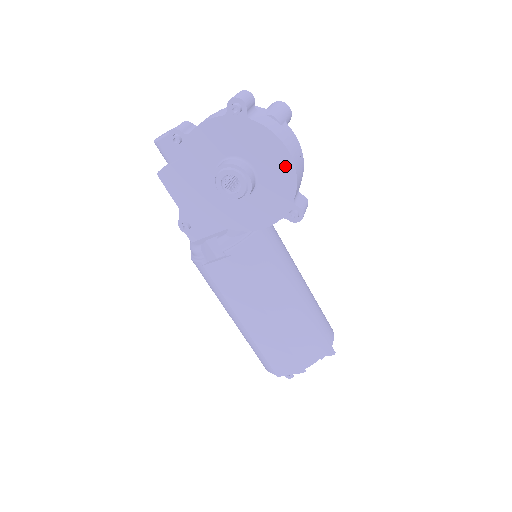
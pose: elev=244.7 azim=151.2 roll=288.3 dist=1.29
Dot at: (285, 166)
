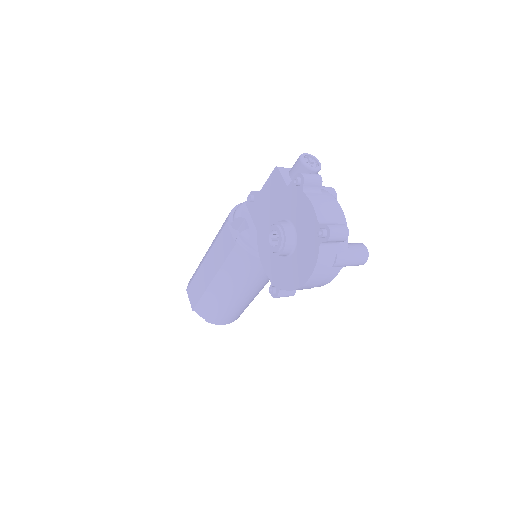
Dot at: (298, 280)
